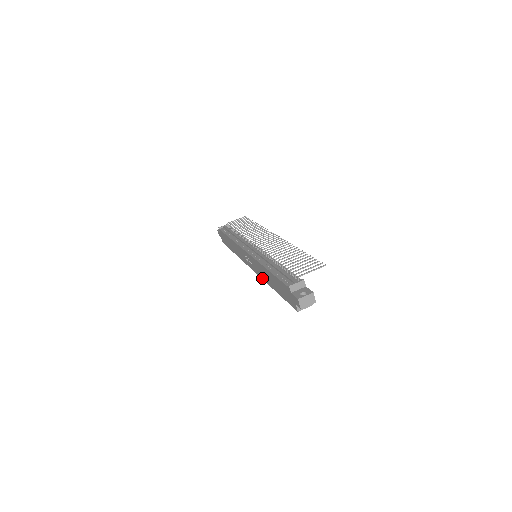
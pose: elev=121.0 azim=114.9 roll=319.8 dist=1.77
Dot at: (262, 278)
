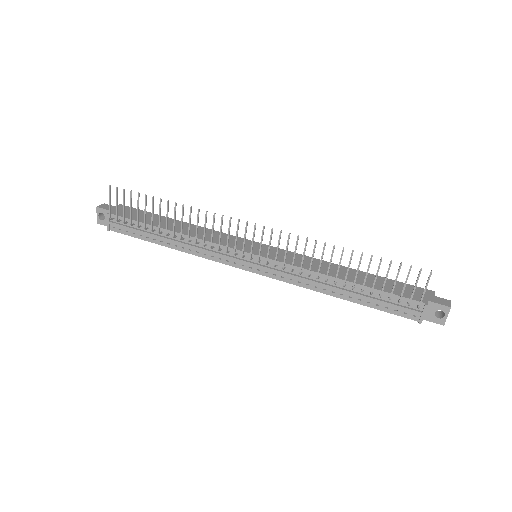
Dot at: occluded
